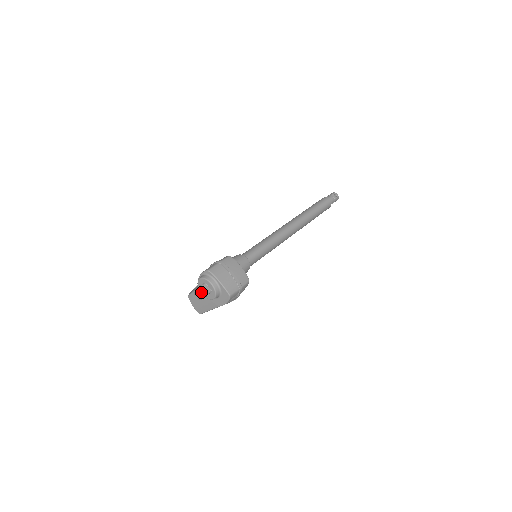
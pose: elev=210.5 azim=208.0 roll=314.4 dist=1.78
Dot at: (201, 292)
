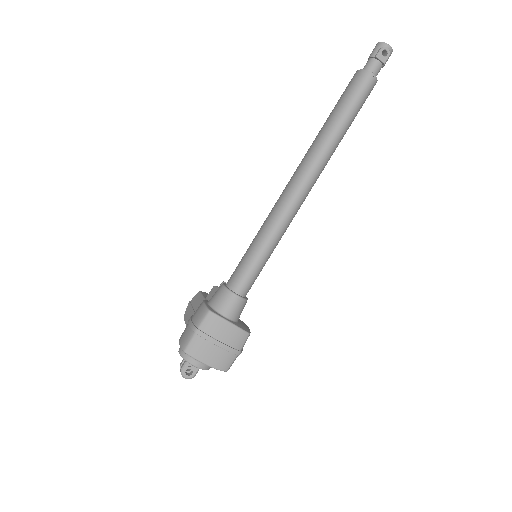
Dot at: (186, 377)
